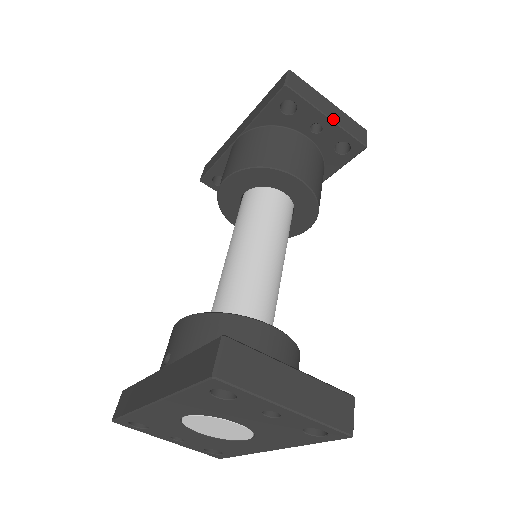
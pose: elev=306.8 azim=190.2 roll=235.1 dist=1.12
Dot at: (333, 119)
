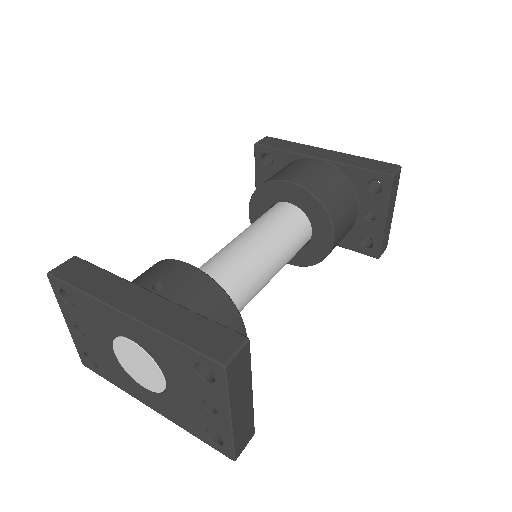
Dot at: (386, 224)
